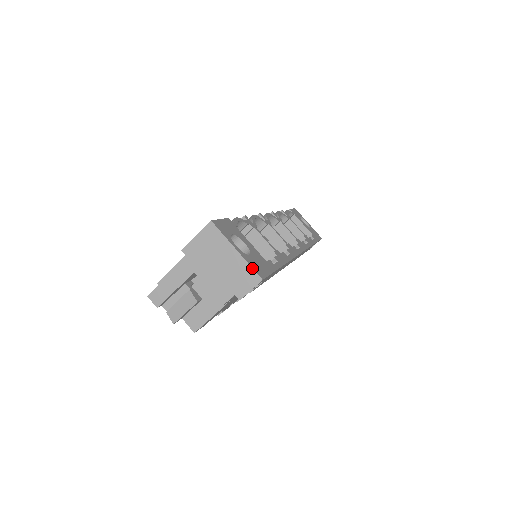
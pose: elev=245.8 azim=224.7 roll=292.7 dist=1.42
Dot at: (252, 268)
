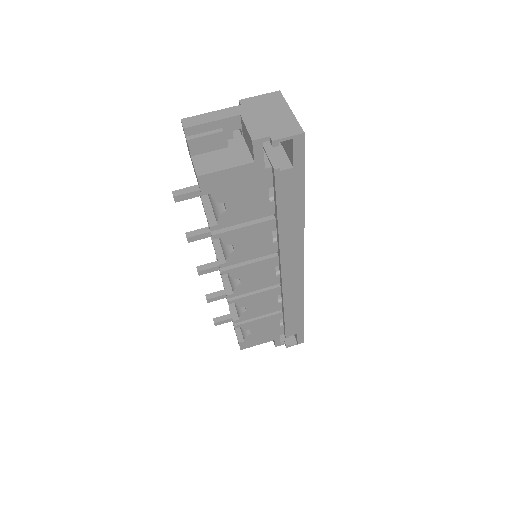
Dot at: (299, 124)
